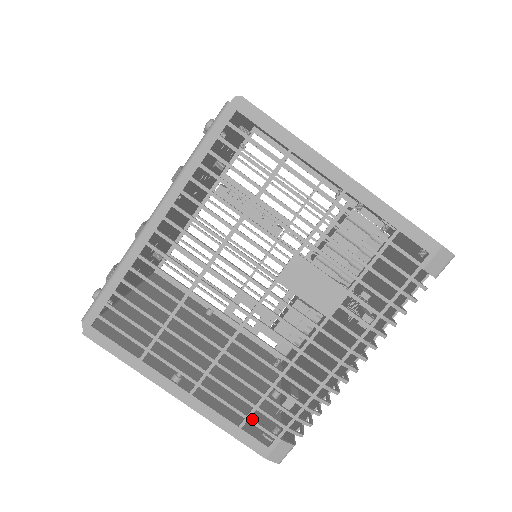
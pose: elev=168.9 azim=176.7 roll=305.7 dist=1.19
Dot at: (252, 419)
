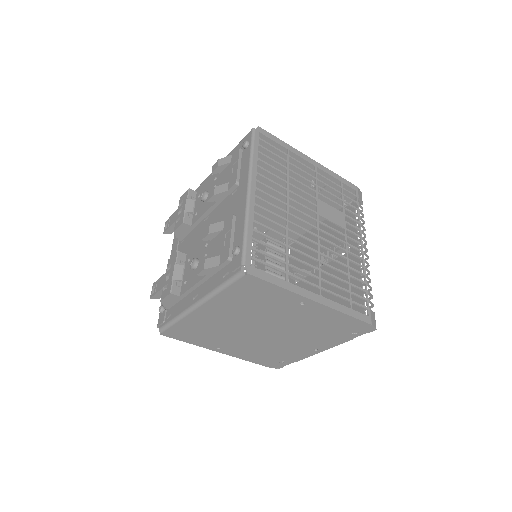
Dot at: (353, 301)
